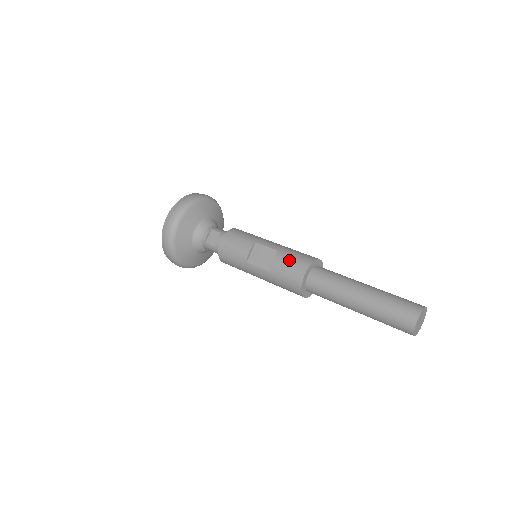
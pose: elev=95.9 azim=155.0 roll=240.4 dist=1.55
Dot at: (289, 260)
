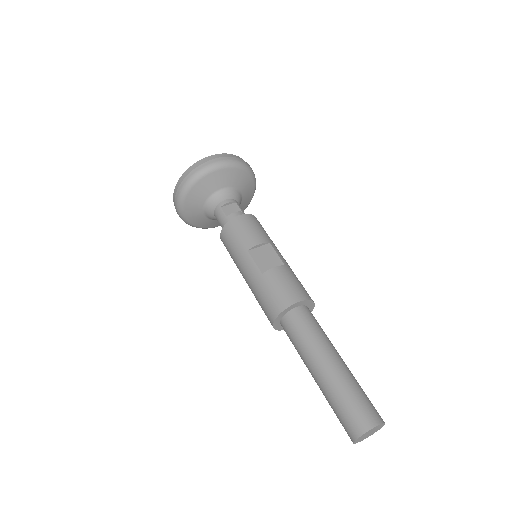
Dot at: (290, 280)
